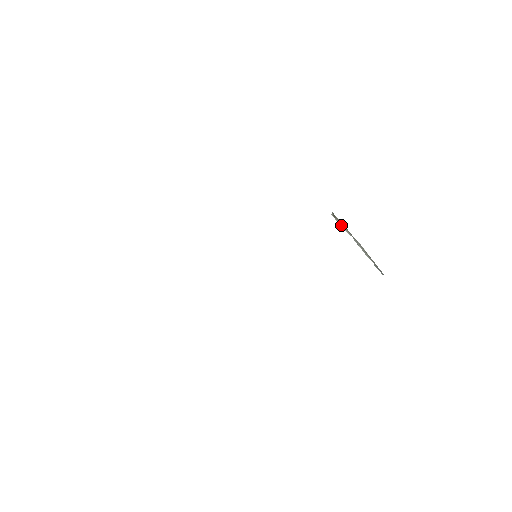
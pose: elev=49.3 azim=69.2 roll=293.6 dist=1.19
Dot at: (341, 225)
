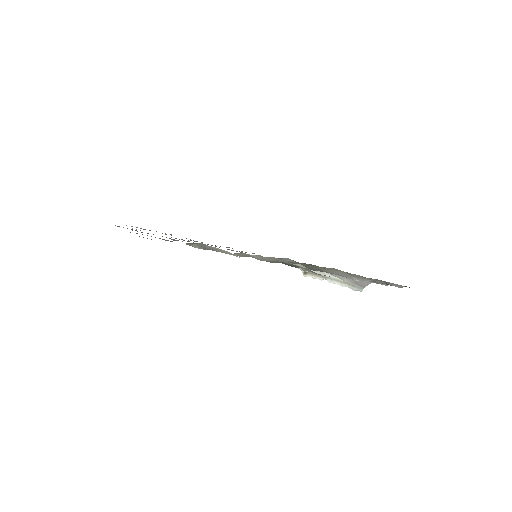
Dot at: (313, 277)
